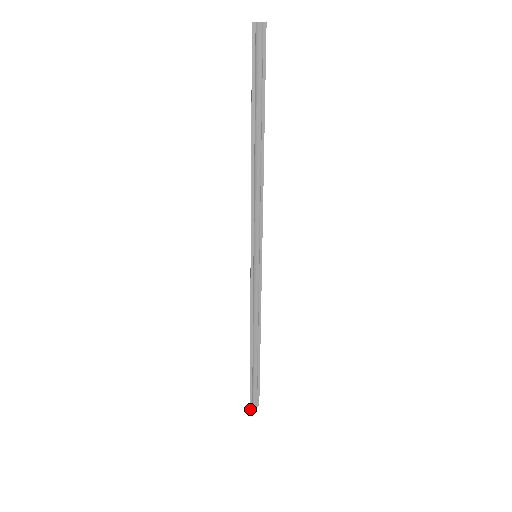
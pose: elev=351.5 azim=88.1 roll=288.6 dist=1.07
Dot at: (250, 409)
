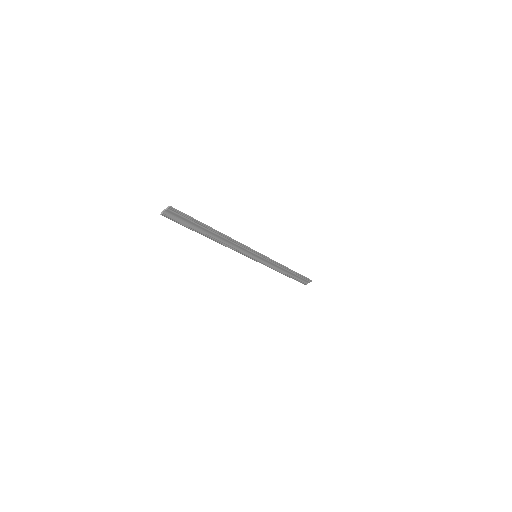
Dot at: occluded
